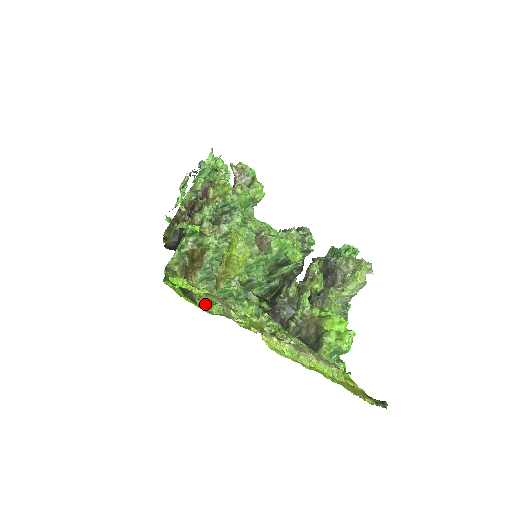
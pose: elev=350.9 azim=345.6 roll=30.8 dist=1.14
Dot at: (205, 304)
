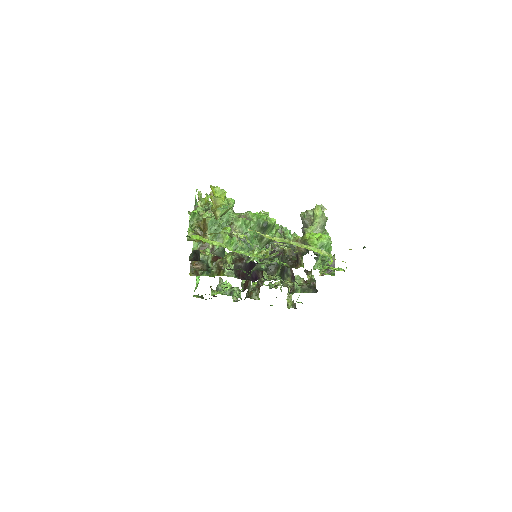
Dot at: occluded
